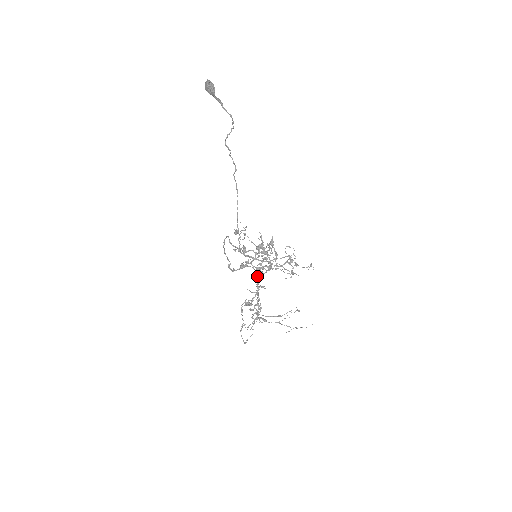
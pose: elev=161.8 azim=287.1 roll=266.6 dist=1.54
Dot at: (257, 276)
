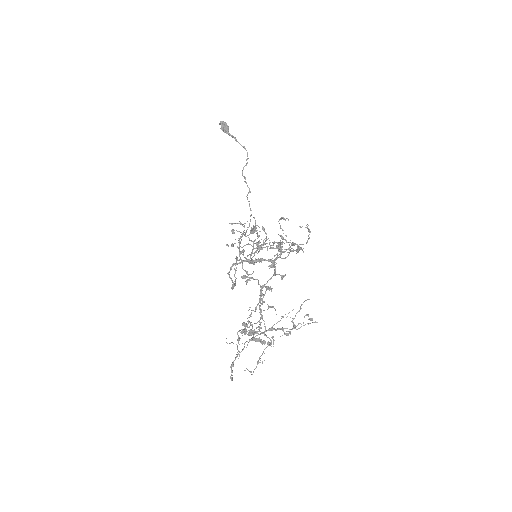
Dot at: (261, 288)
